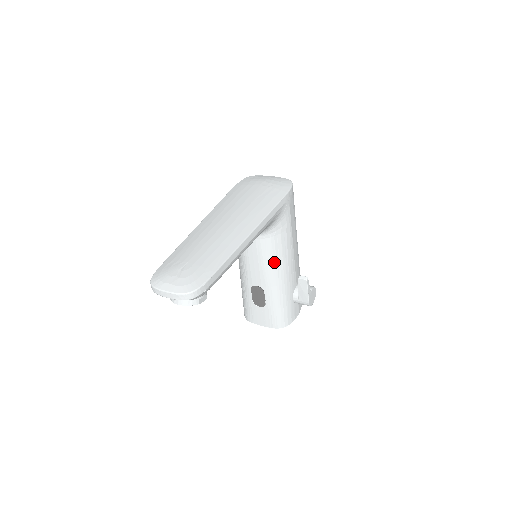
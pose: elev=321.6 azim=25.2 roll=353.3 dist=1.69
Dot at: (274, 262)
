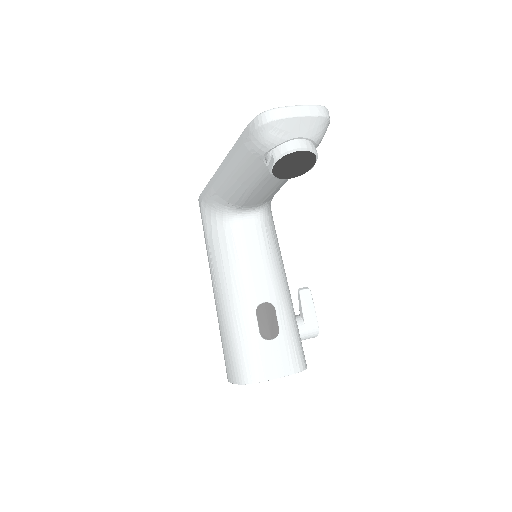
Dot at: (277, 260)
